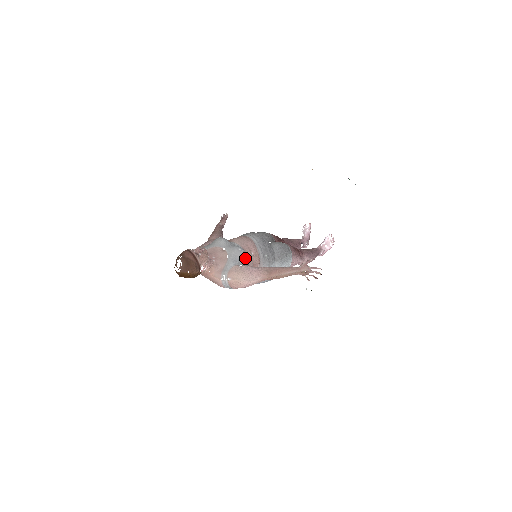
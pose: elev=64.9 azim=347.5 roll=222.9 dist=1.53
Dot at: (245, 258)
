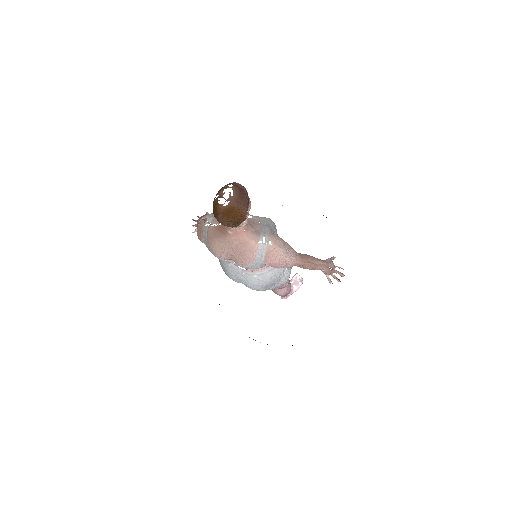
Dot at: (276, 231)
